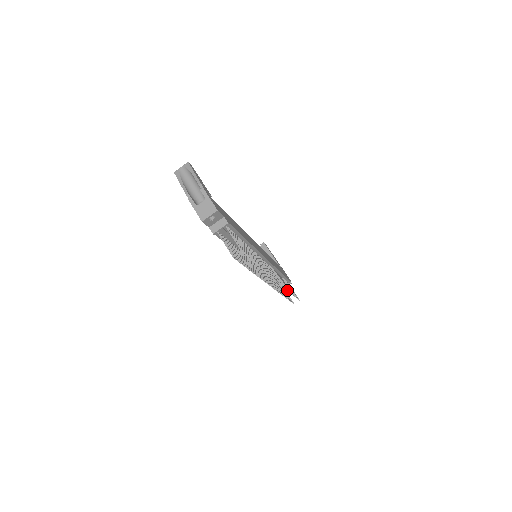
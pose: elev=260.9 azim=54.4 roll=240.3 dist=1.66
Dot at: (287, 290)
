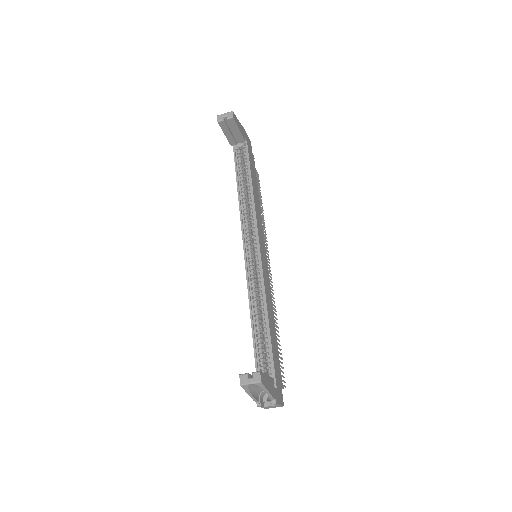
Dot at: occluded
